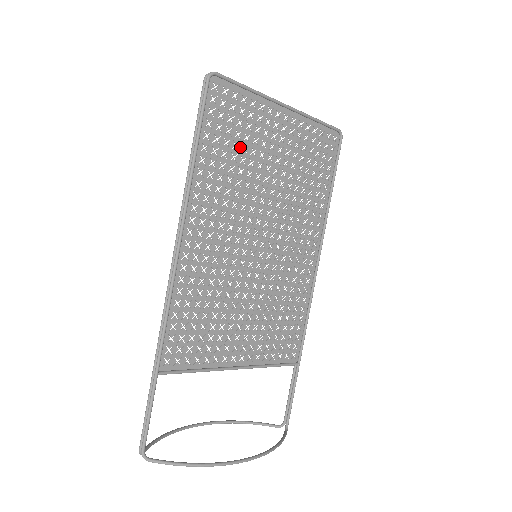
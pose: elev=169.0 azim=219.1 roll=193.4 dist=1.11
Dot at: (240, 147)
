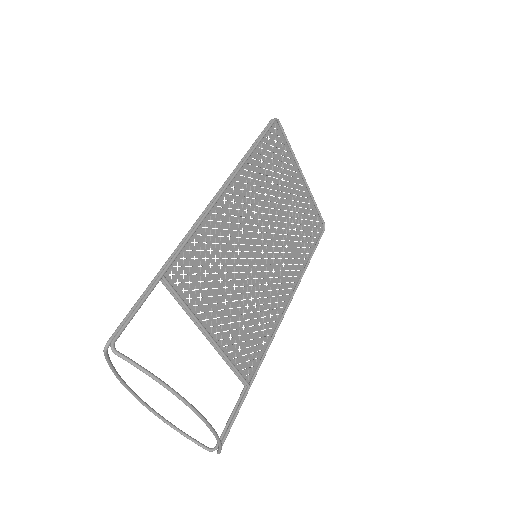
Dot at: (274, 174)
